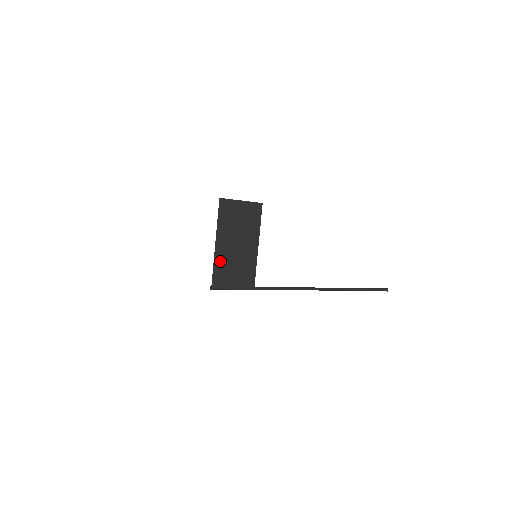
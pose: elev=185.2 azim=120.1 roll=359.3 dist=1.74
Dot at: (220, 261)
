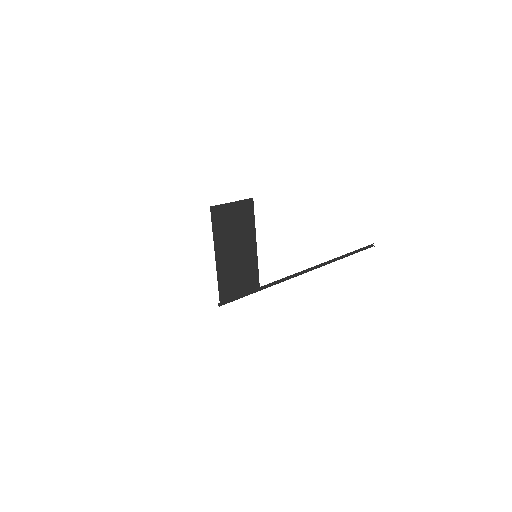
Dot at: (223, 274)
